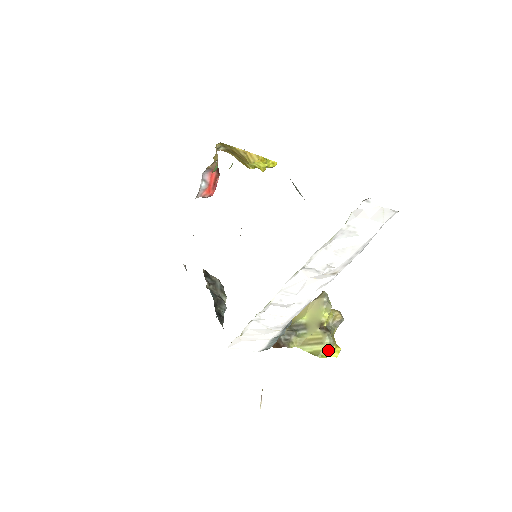
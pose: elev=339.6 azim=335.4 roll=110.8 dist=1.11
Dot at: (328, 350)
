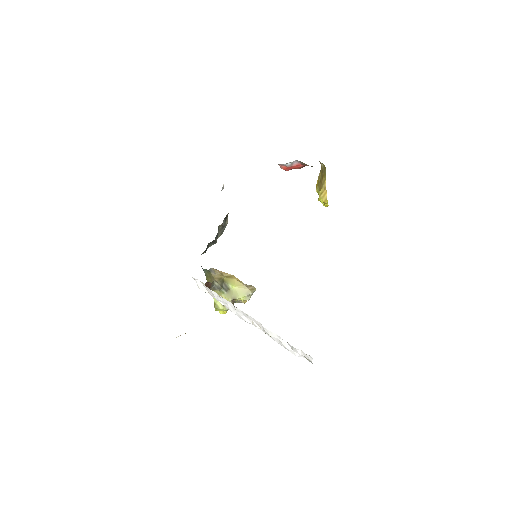
Dot at: (222, 310)
